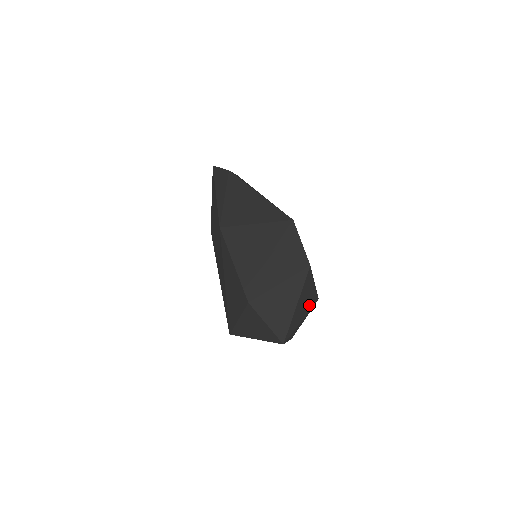
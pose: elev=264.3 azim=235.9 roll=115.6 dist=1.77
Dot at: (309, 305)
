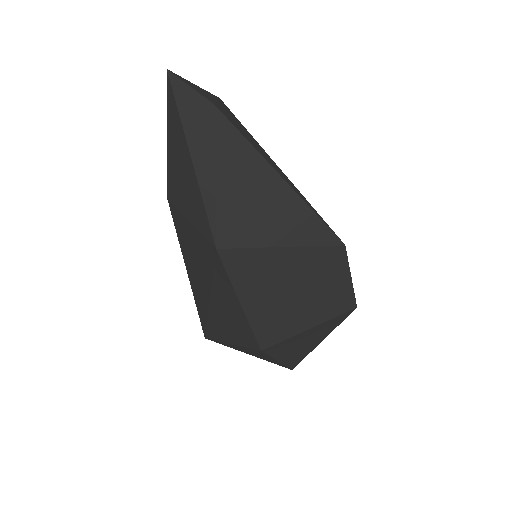
Dot at: occluded
